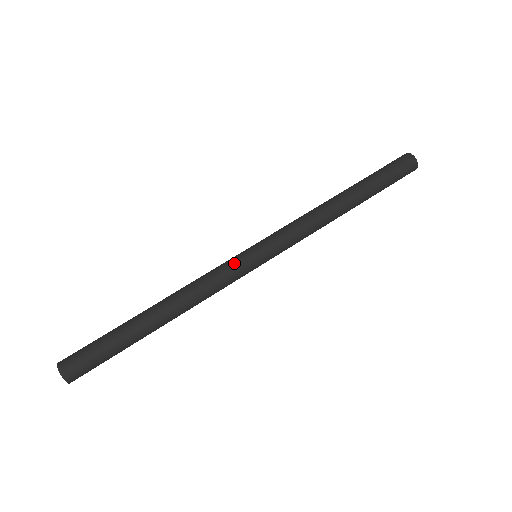
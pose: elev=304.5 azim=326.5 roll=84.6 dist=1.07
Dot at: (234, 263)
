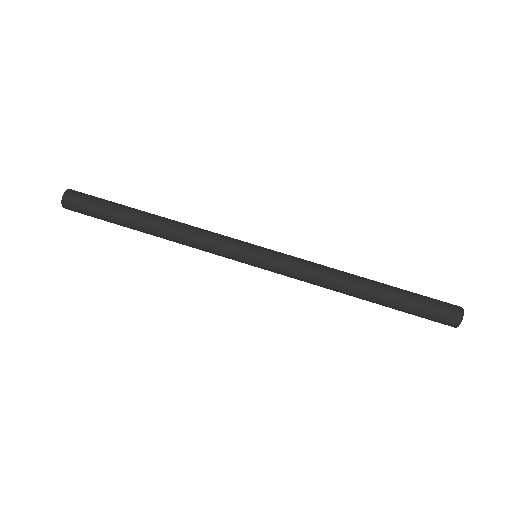
Dot at: (232, 248)
